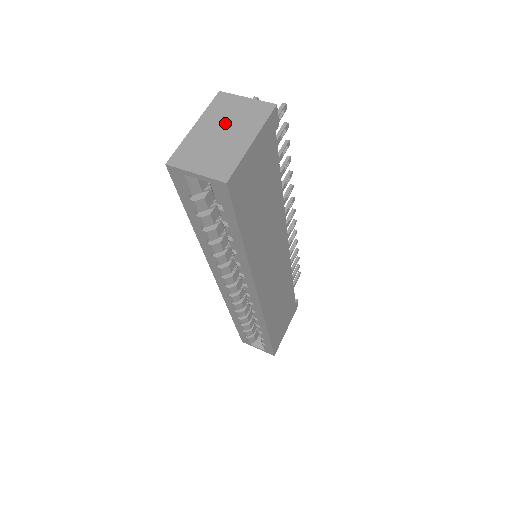
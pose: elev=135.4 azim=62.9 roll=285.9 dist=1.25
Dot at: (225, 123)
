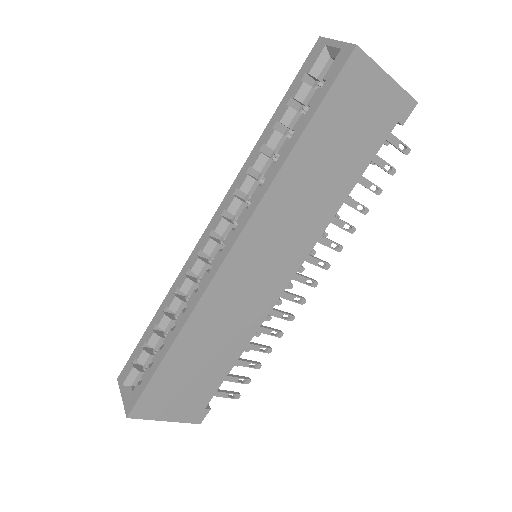
Dot at: occluded
